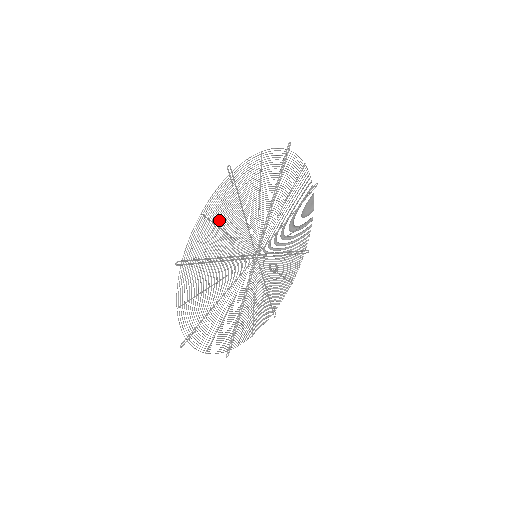
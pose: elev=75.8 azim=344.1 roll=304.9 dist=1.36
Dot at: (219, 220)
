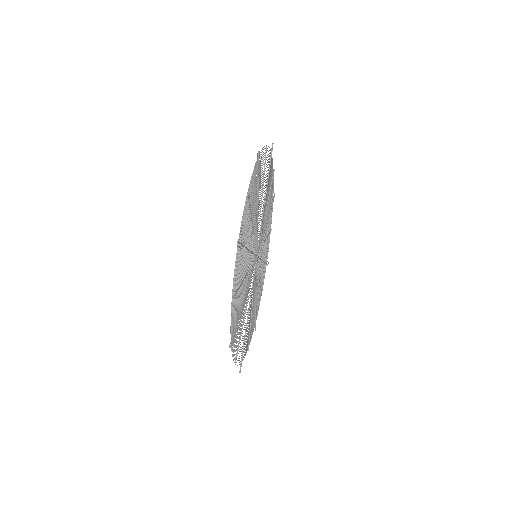
Dot at: (239, 280)
